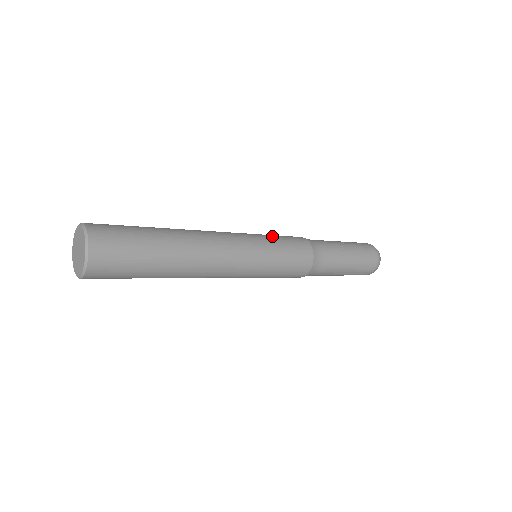
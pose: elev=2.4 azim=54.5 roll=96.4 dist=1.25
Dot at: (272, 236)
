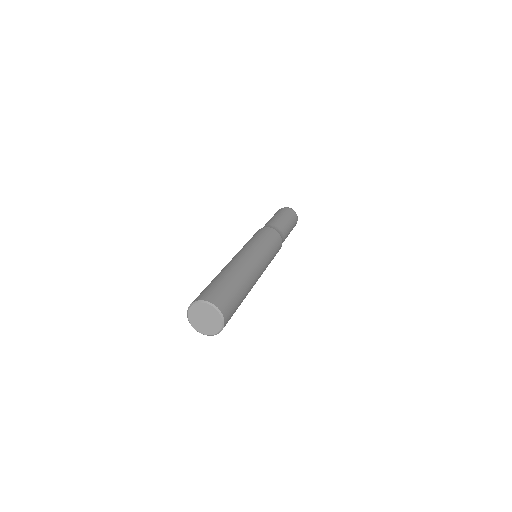
Dot at: (272, 247)
